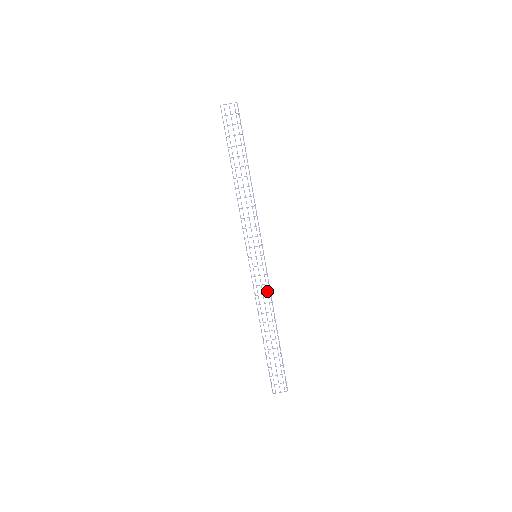
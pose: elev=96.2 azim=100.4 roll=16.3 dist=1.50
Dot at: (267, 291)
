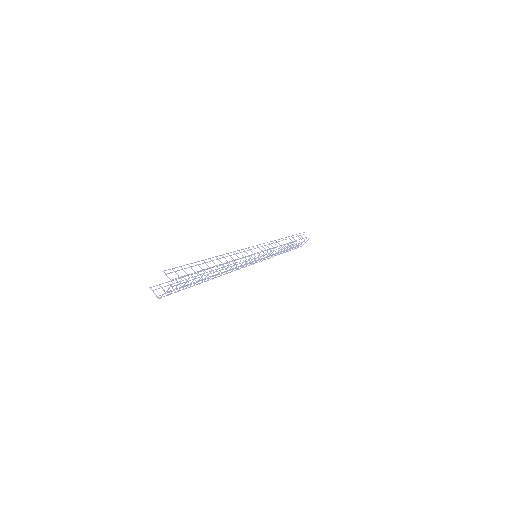
Dot at: occluded
